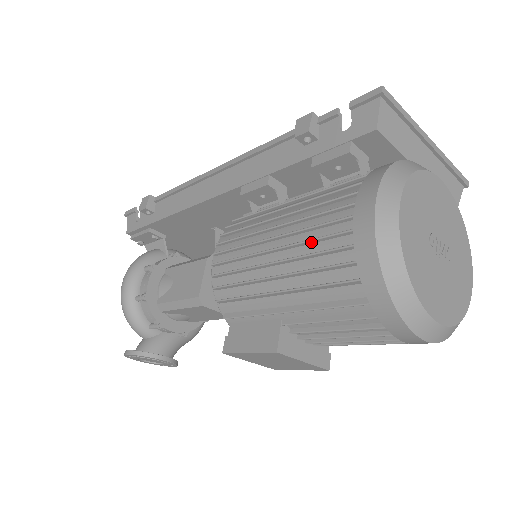
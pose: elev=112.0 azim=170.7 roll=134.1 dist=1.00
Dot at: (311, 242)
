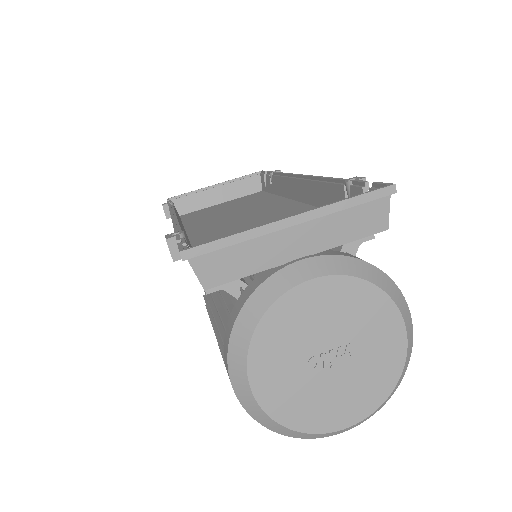
Dot at: occluded
